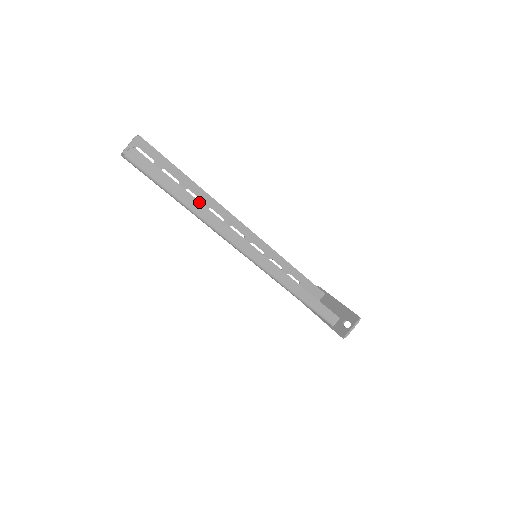
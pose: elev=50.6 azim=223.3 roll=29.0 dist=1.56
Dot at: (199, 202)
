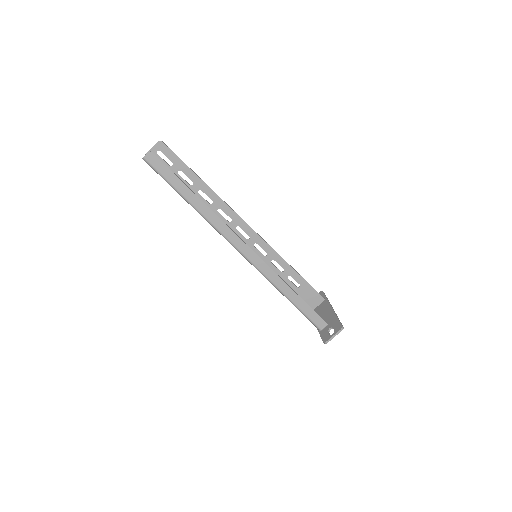
Dot at: (204, 203)
